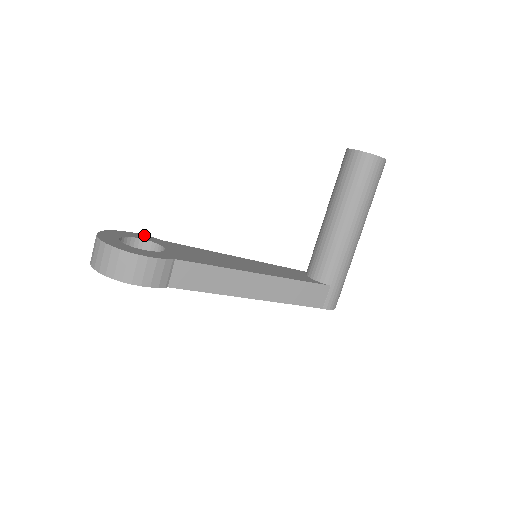
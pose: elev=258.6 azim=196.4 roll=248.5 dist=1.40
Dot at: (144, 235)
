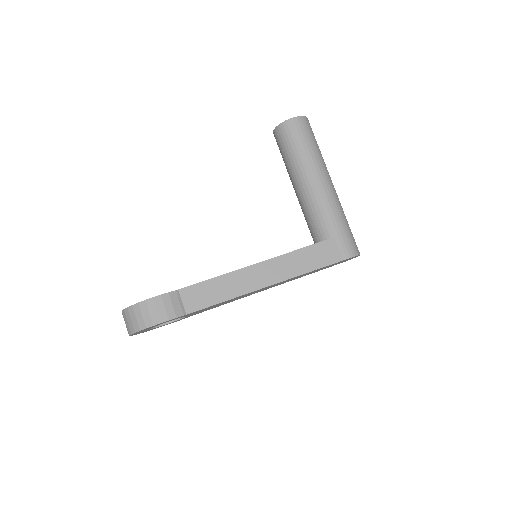
Dot at: occluded
